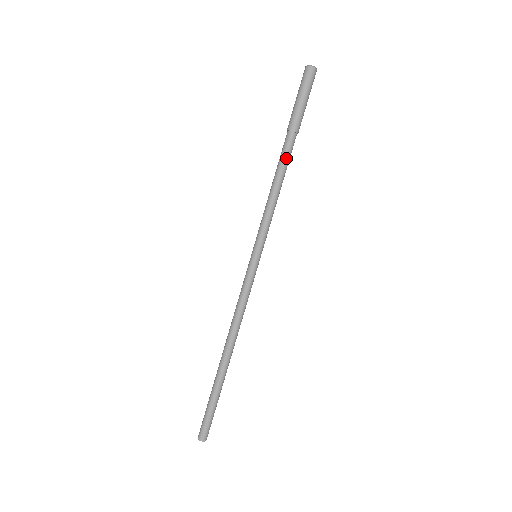
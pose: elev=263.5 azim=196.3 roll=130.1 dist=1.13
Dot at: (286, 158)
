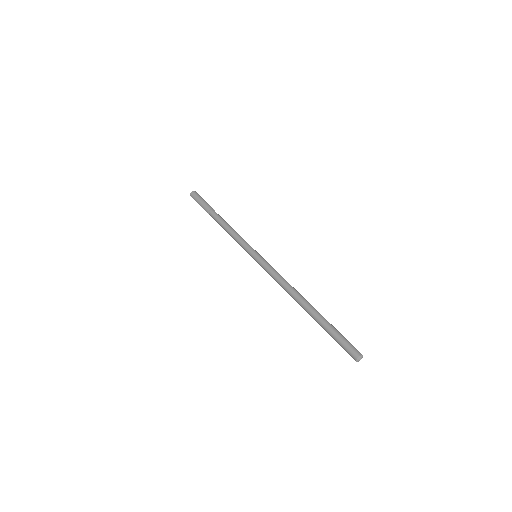
Dot at: (220, 218)
